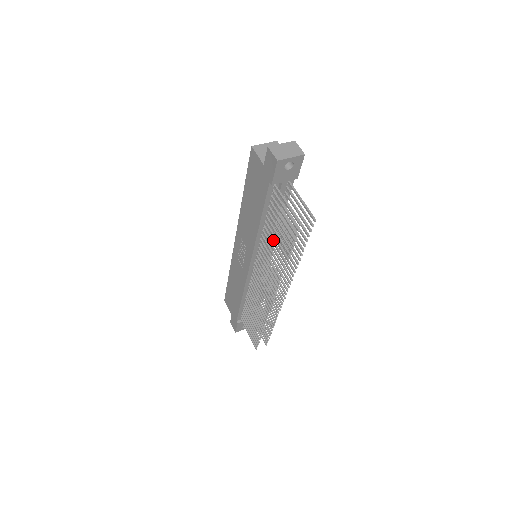
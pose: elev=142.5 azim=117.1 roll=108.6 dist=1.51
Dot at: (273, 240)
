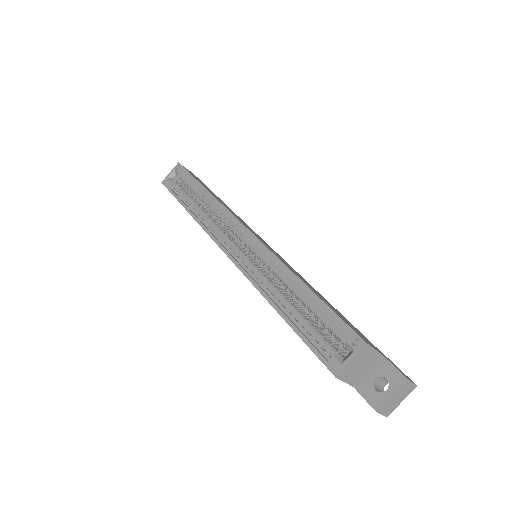
Dot at: occluded
